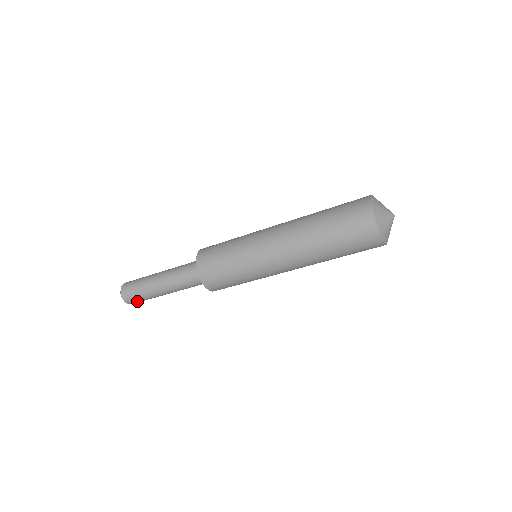
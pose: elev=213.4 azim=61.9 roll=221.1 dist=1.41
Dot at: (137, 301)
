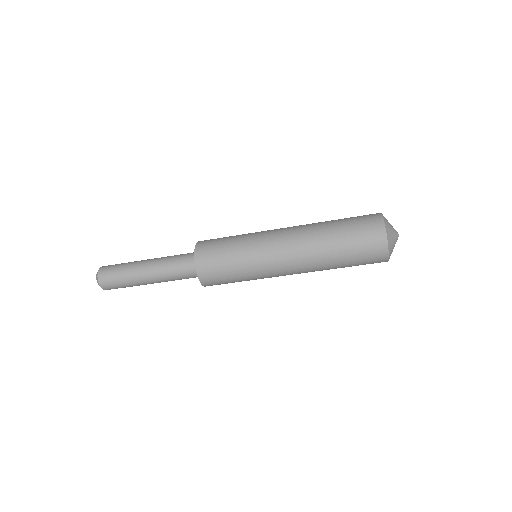
Dot at: occluded
